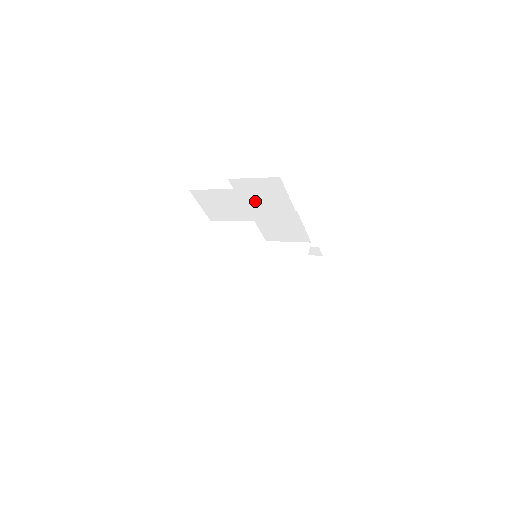
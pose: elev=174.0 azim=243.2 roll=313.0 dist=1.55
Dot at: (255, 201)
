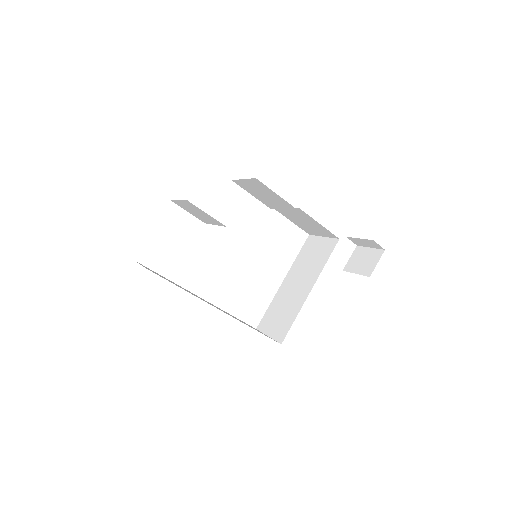
Dot at: (264, 199)
